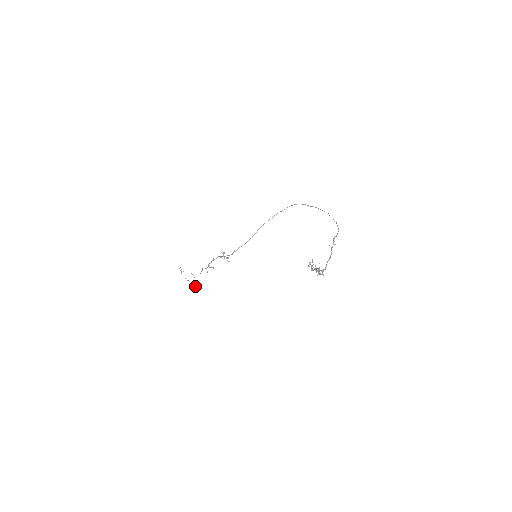
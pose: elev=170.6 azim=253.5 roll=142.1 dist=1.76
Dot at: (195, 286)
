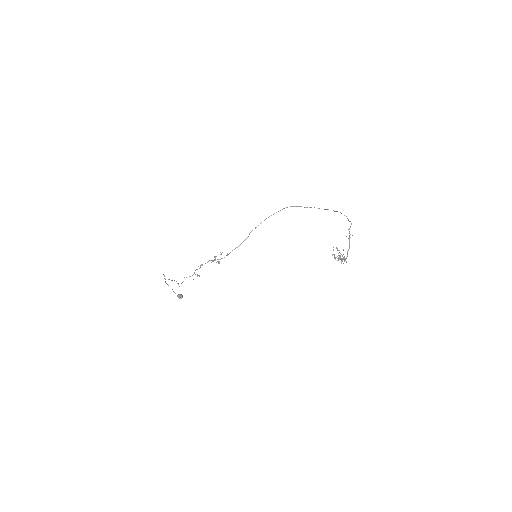
Dot at: (179, 295)
